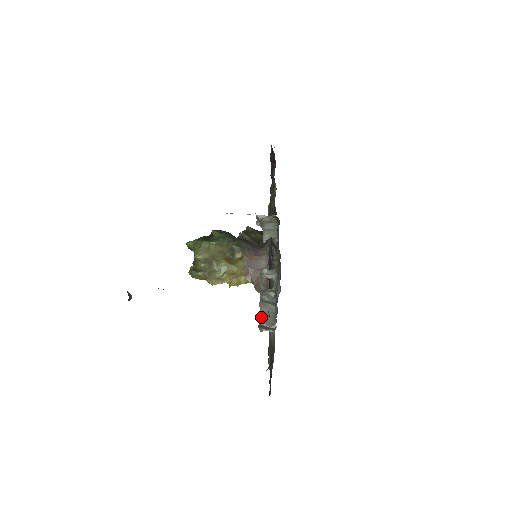
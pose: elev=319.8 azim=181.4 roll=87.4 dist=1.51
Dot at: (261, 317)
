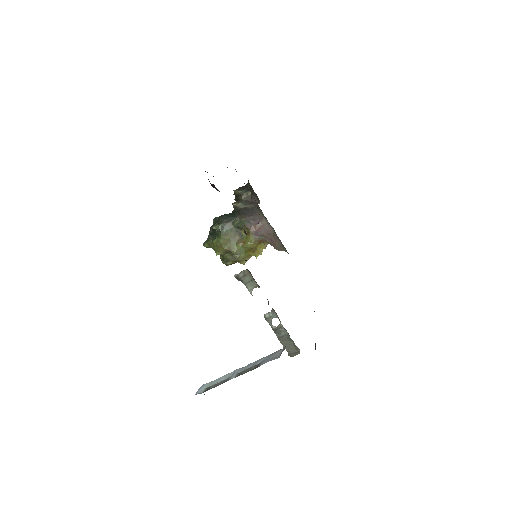
Dot at: (286, 348)
